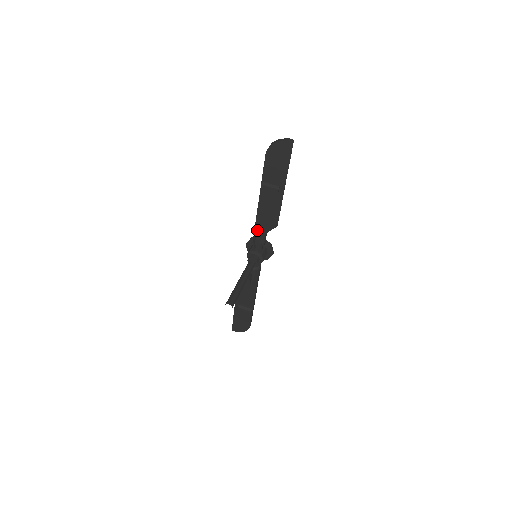
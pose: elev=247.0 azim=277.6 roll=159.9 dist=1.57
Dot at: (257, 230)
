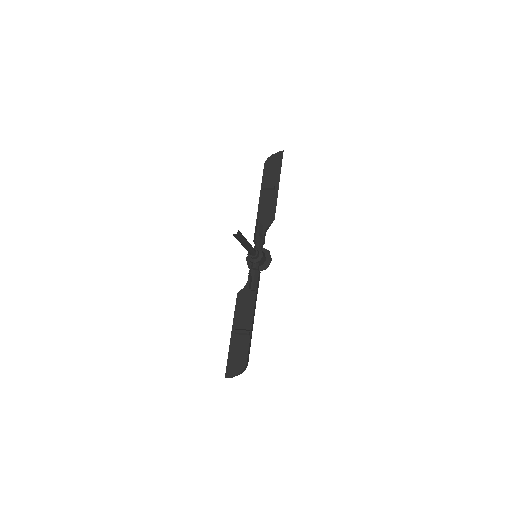
Dot at: (257, 225)
